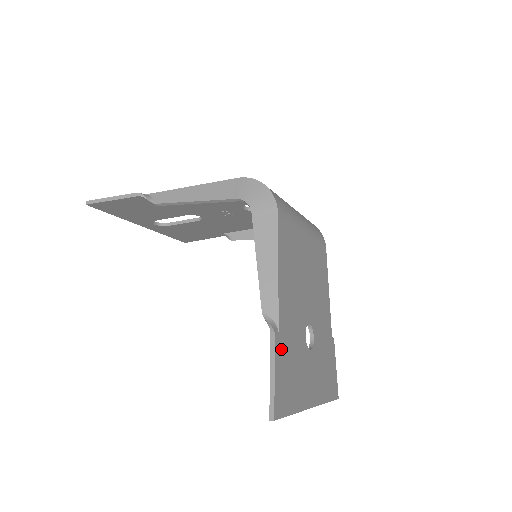
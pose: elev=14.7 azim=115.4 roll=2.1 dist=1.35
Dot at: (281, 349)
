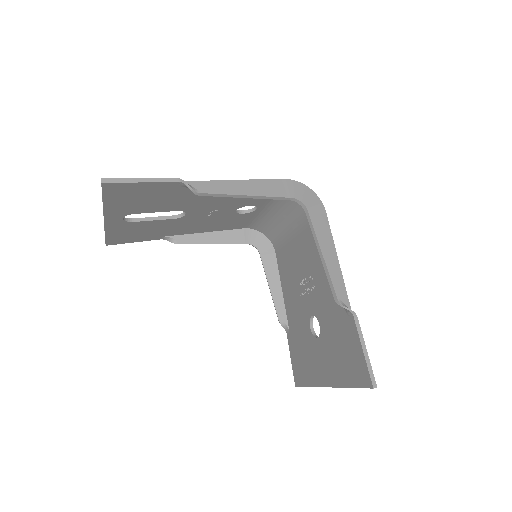
Dot at: occluded
